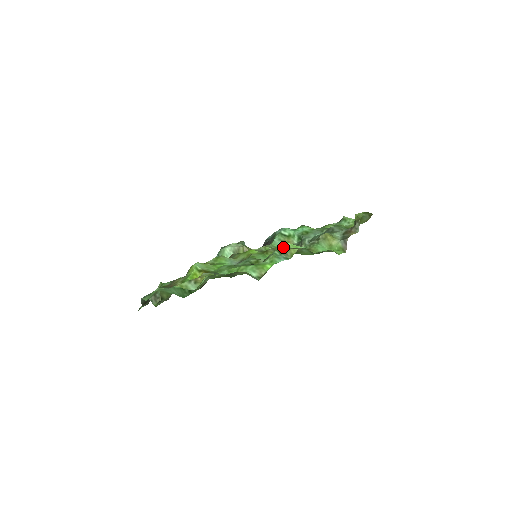
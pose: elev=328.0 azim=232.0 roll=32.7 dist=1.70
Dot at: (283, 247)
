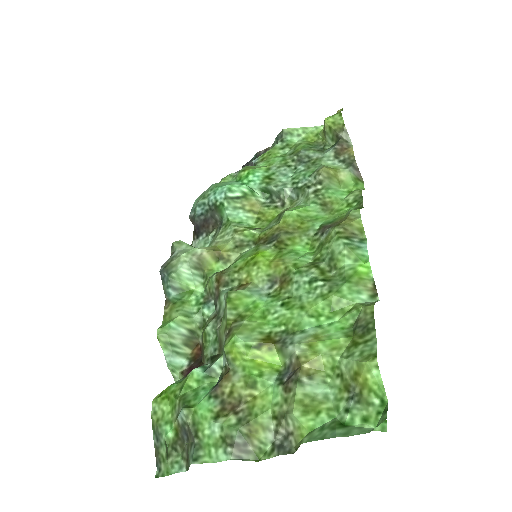
Dot at: (337, 226)
